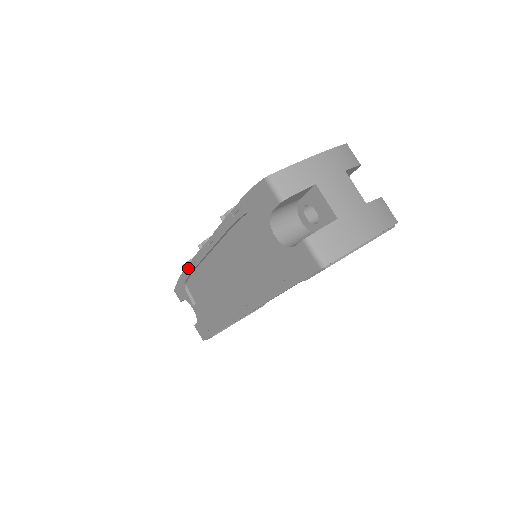
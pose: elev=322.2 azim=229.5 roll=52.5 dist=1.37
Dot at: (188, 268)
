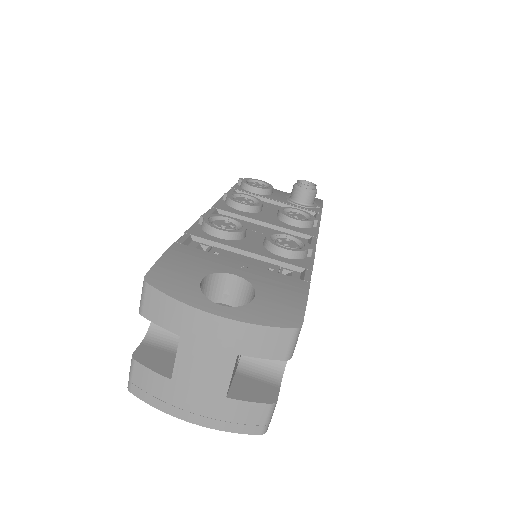
Dot at: occluded
